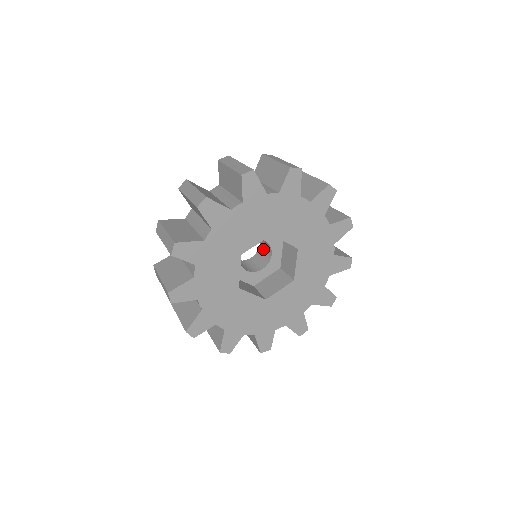
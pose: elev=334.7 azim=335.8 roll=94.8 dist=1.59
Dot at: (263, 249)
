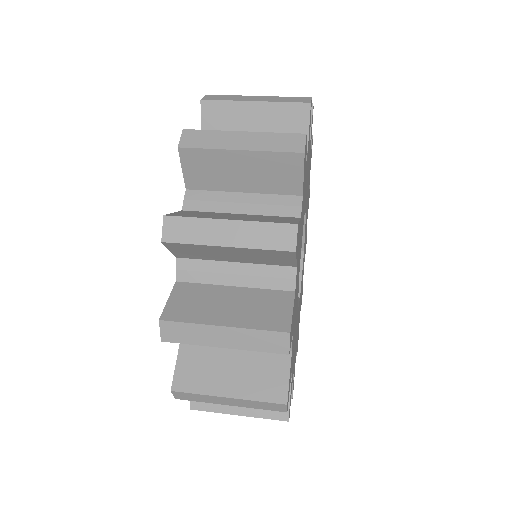
Dot at: occluded
